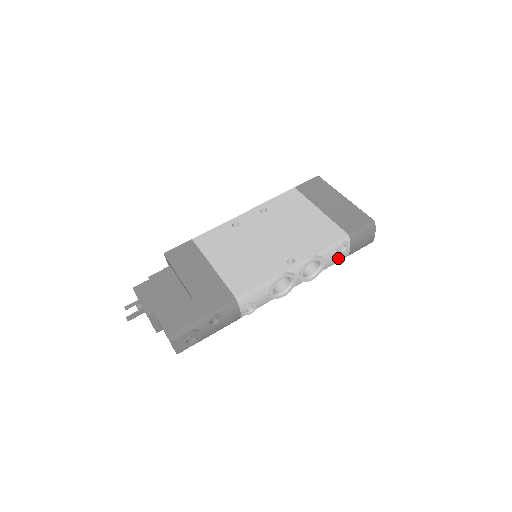
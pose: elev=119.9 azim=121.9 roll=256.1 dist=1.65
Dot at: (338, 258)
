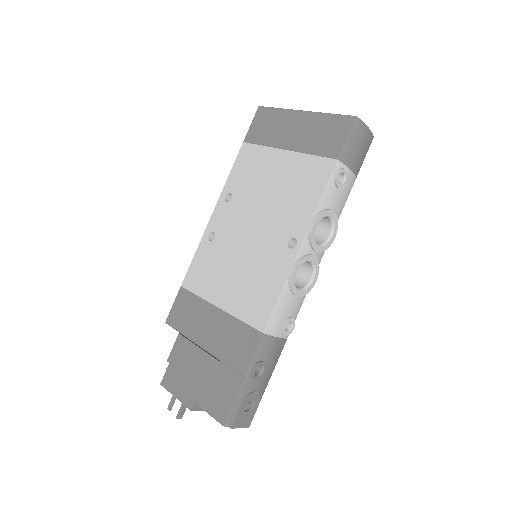
Dot at: (345, 192)
